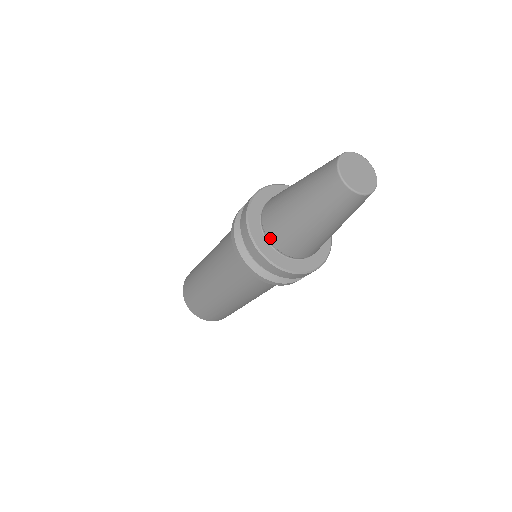
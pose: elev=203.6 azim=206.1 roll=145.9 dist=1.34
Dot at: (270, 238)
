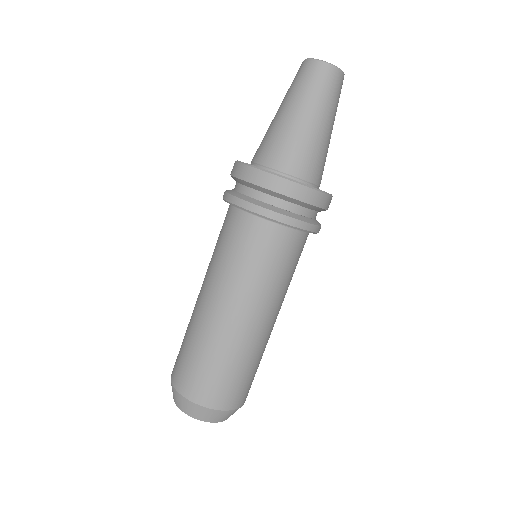
Dot at: (287, 170)
